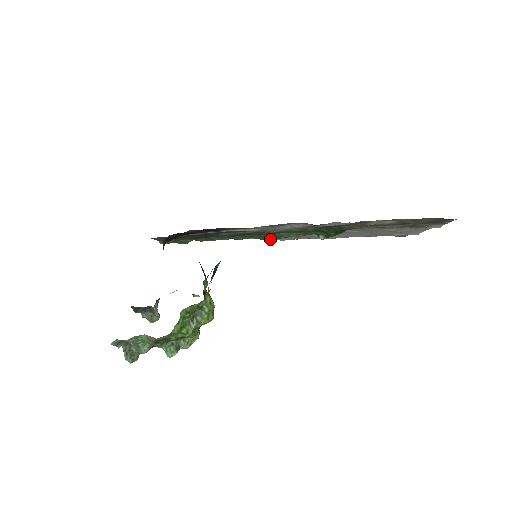
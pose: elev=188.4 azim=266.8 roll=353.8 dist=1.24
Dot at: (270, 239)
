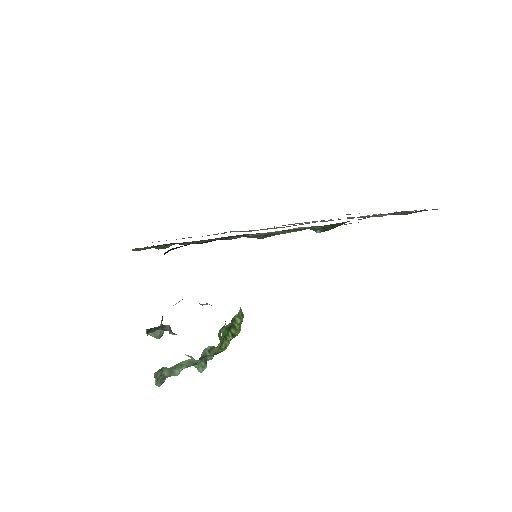
Dot at: (265, 237)
